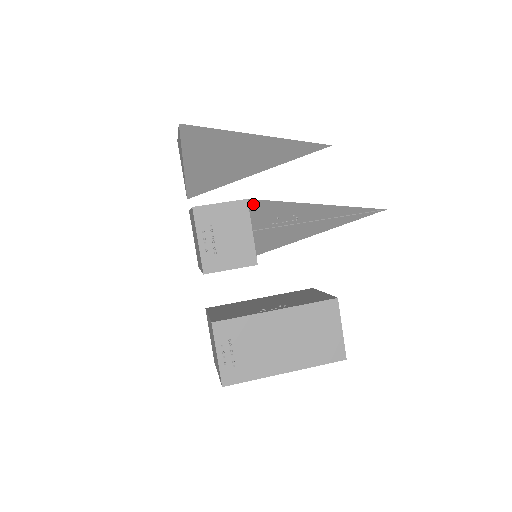
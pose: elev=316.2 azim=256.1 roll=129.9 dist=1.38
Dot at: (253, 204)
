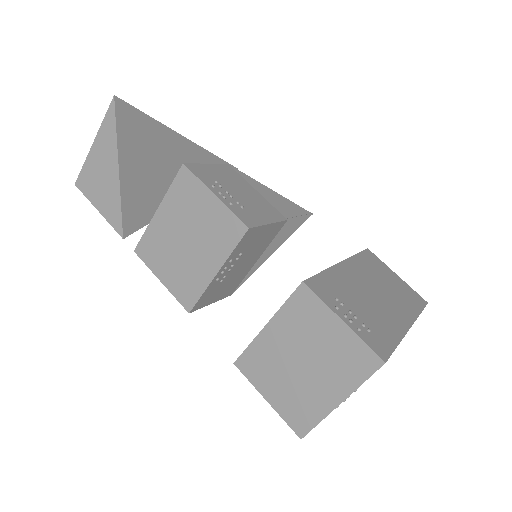
Dot at: occluded
